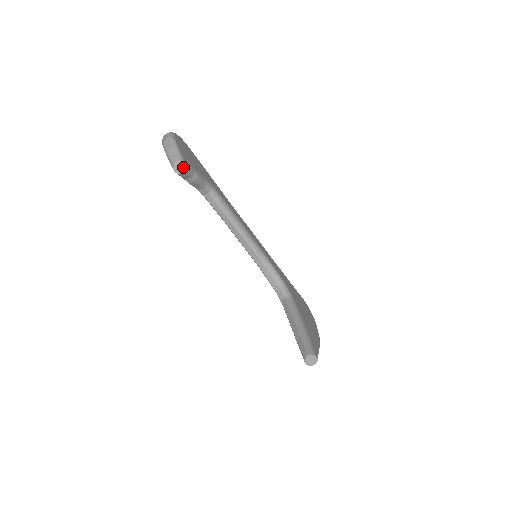
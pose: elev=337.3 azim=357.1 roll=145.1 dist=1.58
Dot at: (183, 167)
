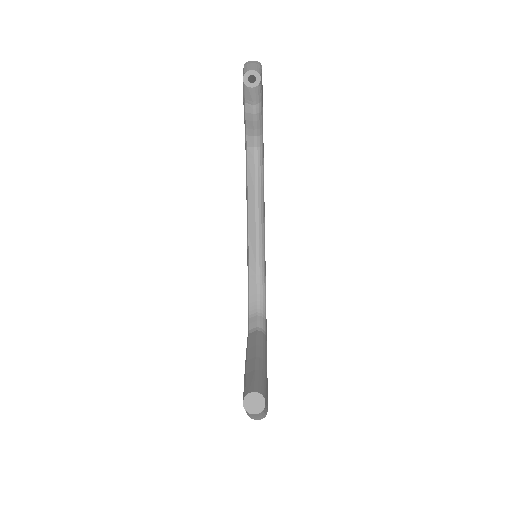
Dot at: (256, 80)
